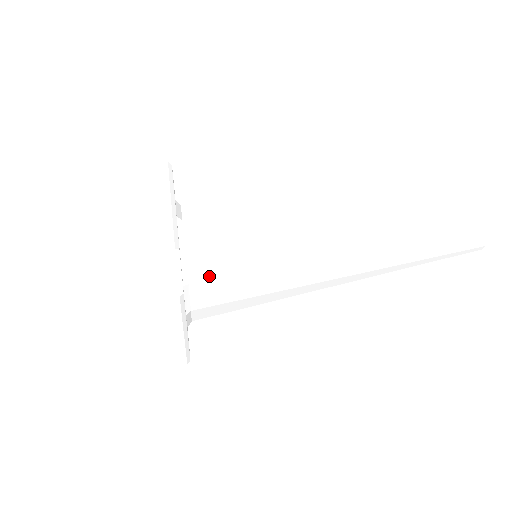
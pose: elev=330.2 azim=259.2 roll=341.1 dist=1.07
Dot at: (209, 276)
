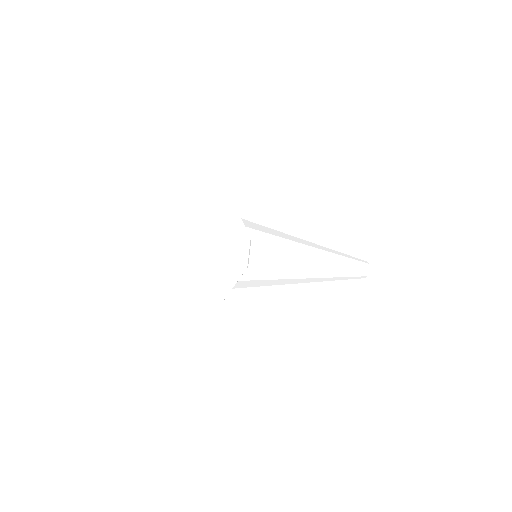
Dot at: occluded
